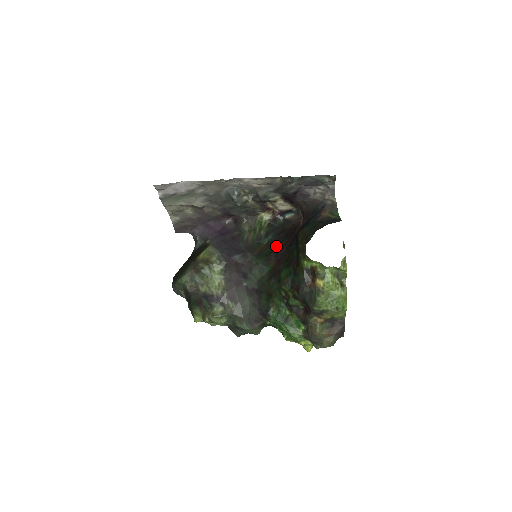
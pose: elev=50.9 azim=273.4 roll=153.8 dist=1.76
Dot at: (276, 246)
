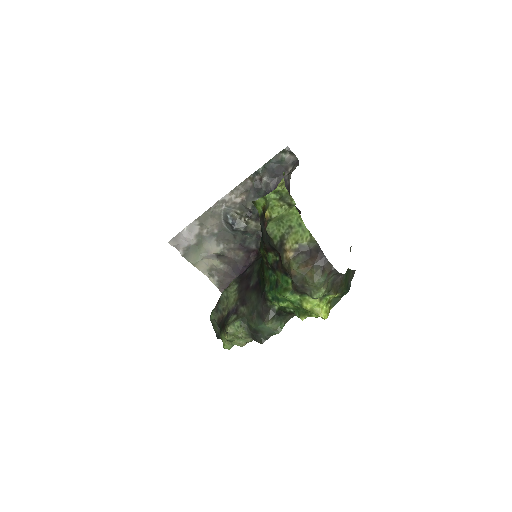
Dot at: occluded
